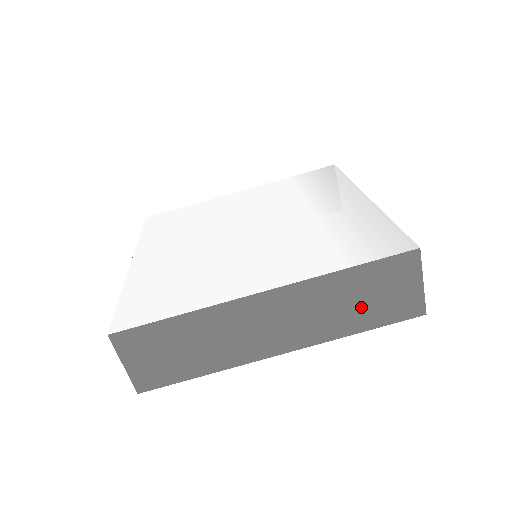
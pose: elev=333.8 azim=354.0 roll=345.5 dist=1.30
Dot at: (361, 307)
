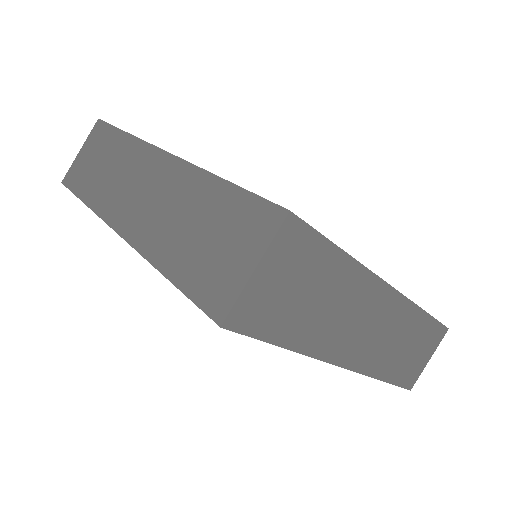
Dot at: (192, 241)
